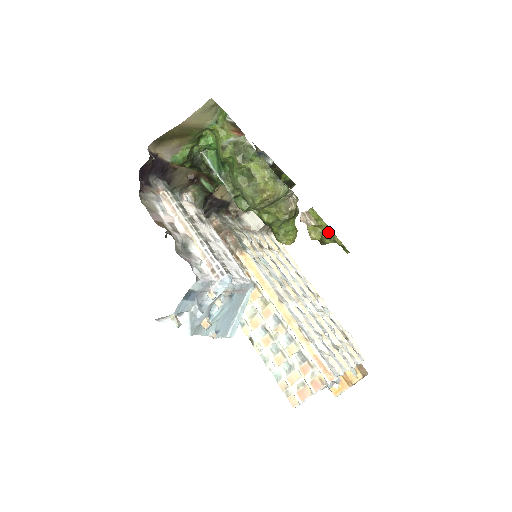
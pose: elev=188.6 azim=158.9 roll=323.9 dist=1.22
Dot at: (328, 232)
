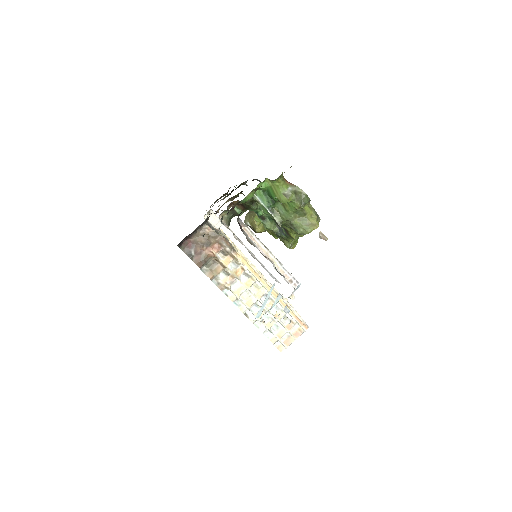
Dot at: occluded
